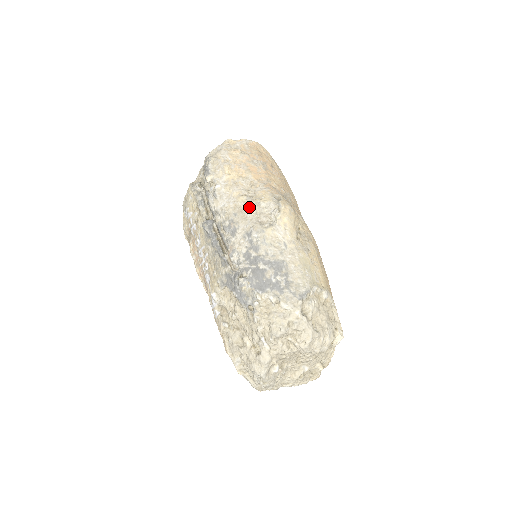
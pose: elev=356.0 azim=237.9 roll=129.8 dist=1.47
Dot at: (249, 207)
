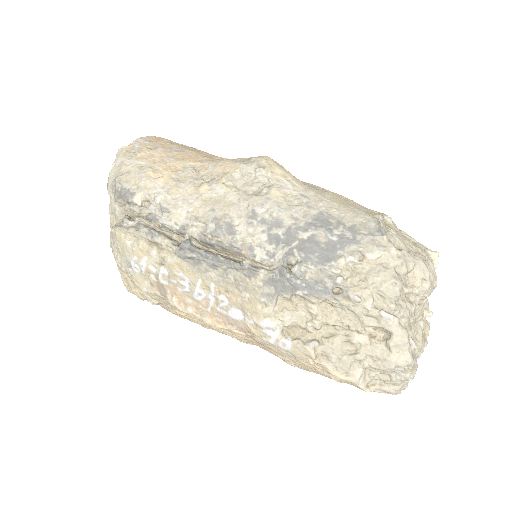
Dot at: (223, 189)
